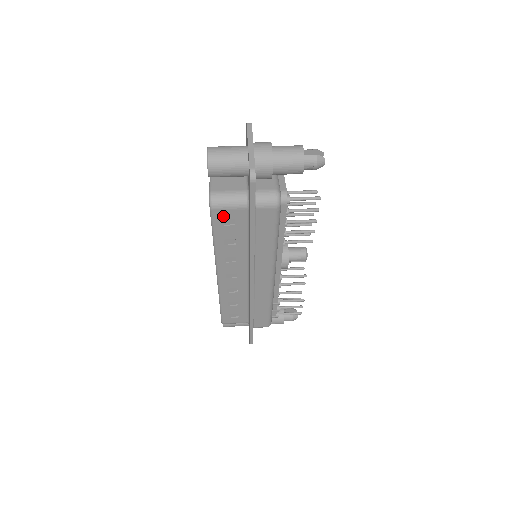
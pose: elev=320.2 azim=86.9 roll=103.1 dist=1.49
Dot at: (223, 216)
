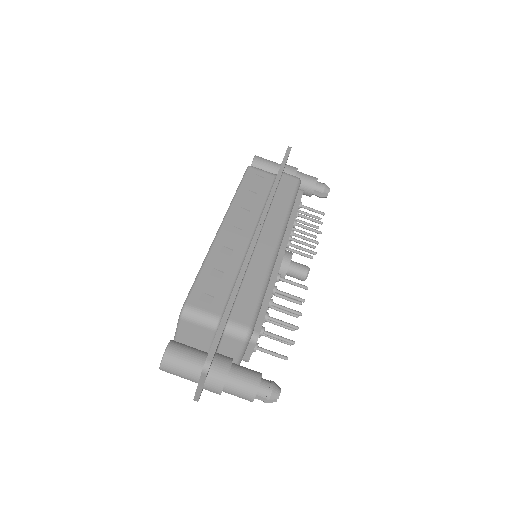
Dot at: occluded
